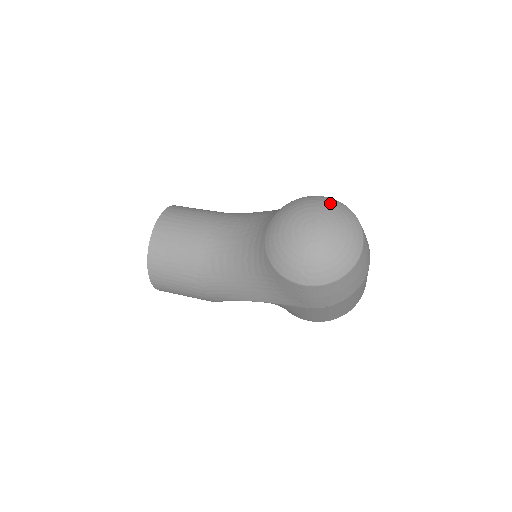
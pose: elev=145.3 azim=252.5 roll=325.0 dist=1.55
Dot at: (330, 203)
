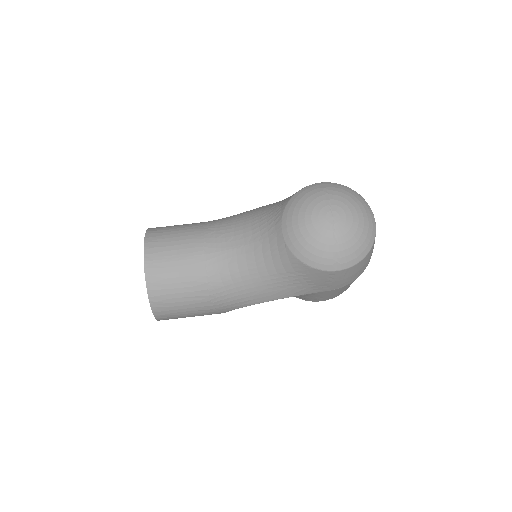
Dot at: (334, 187)
